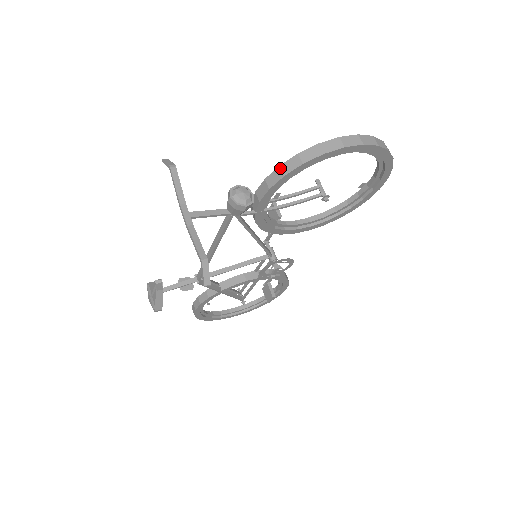
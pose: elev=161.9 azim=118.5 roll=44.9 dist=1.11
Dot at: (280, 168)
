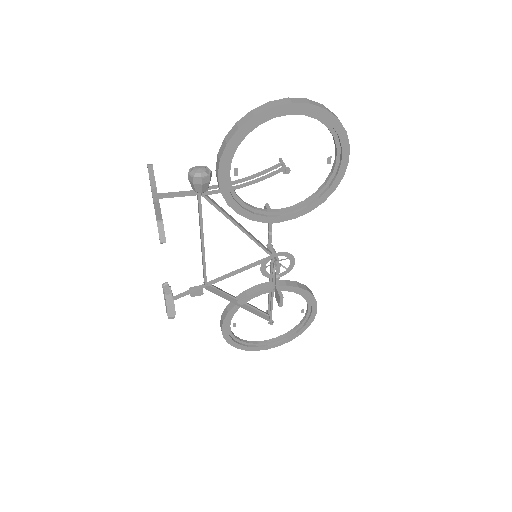
Dot at: (224, 139)
